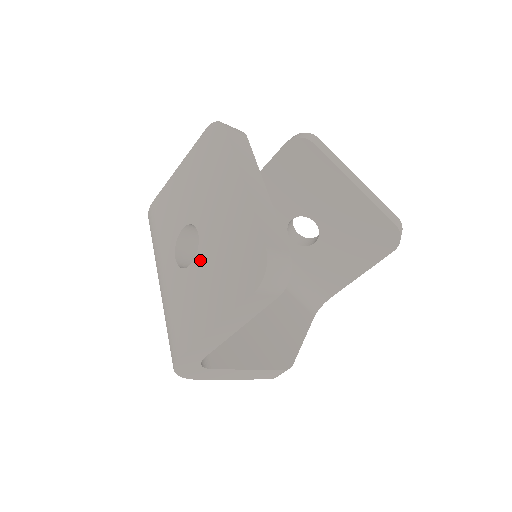
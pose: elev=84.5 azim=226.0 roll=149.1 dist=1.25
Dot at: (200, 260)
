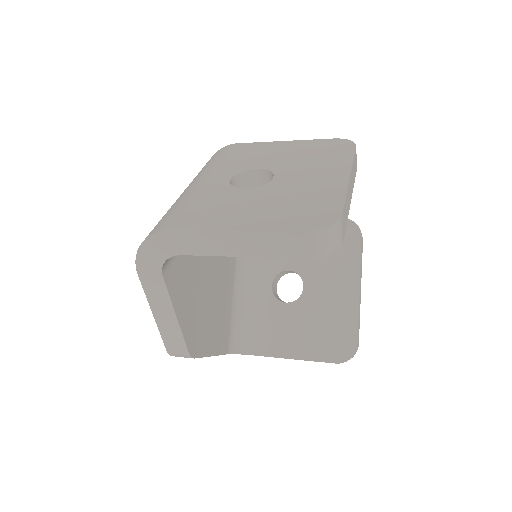
Dot at: (260, 191)
